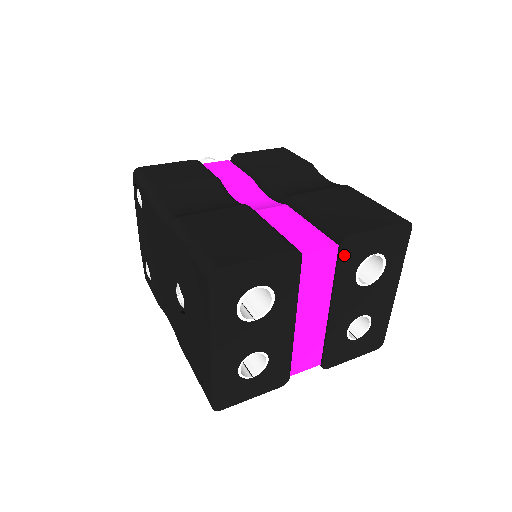
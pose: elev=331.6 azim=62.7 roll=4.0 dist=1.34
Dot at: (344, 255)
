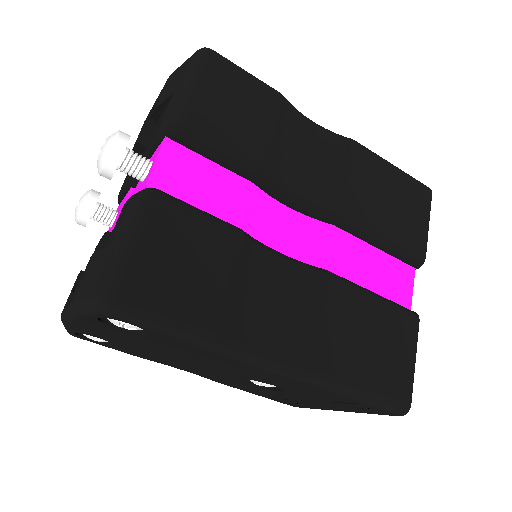
Dot at: occluded
